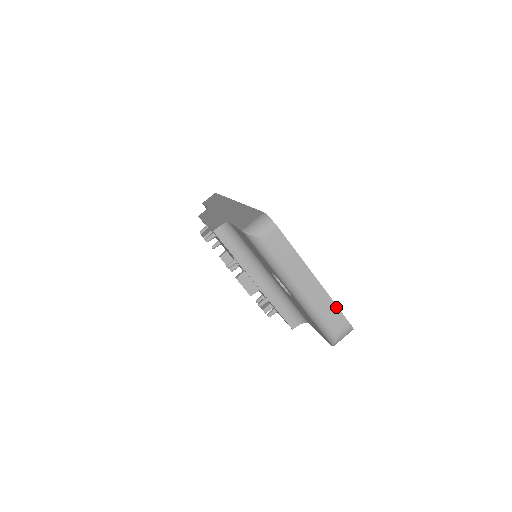
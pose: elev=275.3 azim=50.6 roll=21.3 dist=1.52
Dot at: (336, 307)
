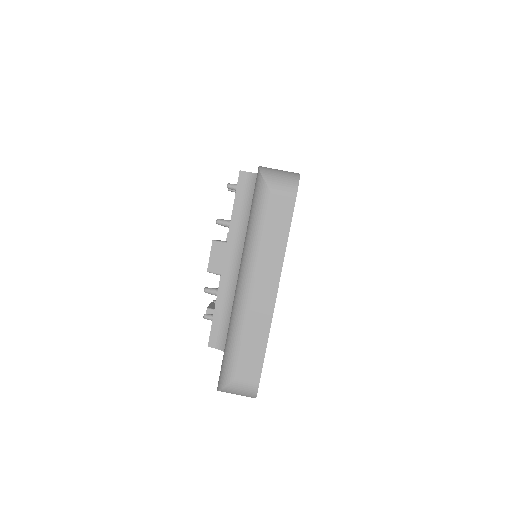
Dot at: (264, 350)
